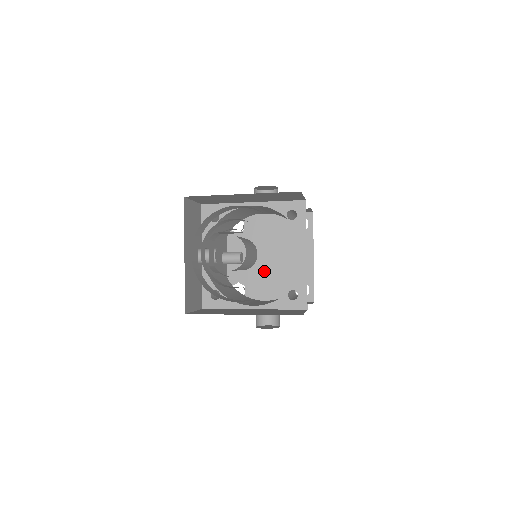
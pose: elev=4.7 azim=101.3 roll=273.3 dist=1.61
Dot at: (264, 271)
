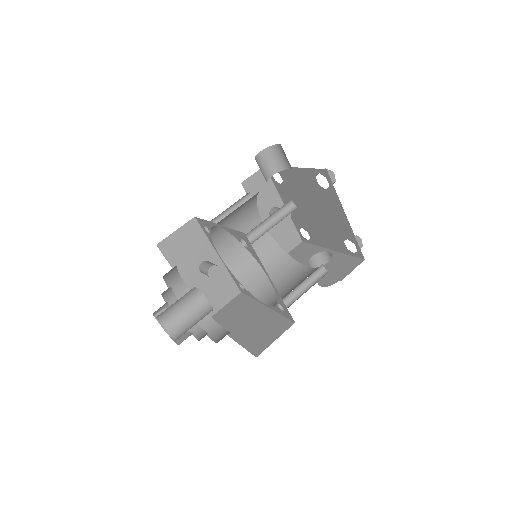
Dot at: (314, 222)
